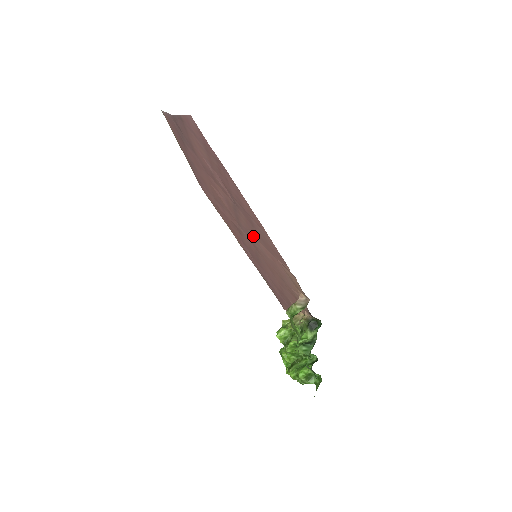
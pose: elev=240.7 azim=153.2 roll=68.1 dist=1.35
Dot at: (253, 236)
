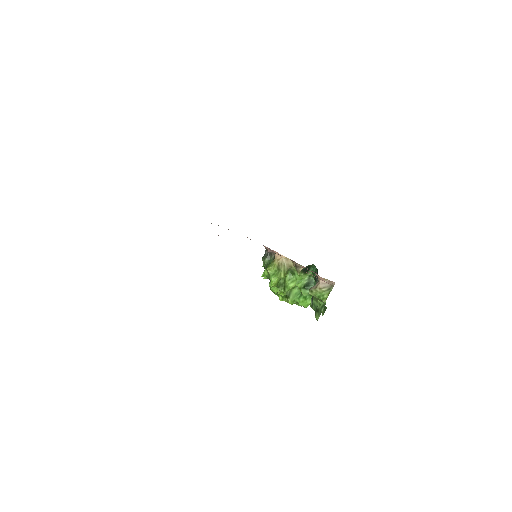
Dot at: occluded
